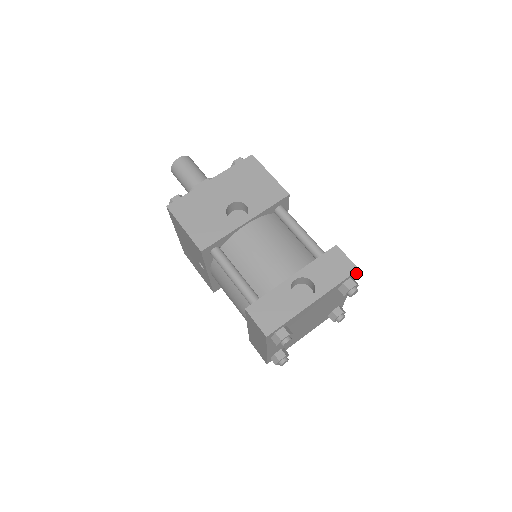
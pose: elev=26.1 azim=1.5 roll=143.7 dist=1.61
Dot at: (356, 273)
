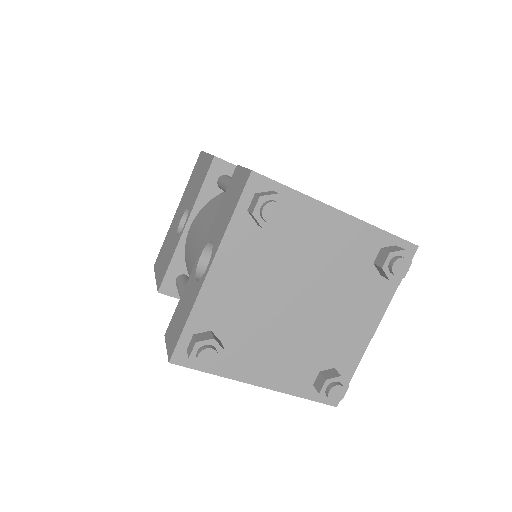
Dot at: (264, 179)
